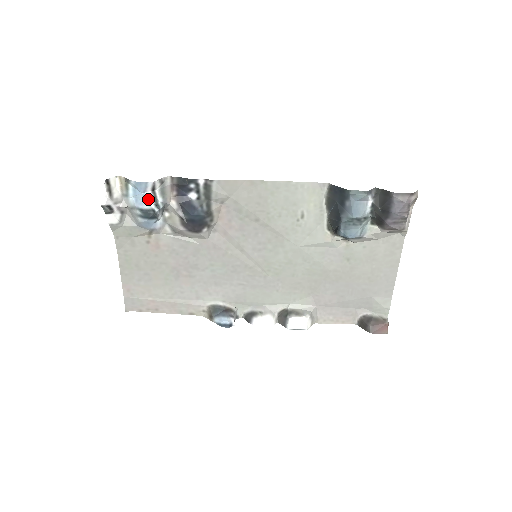
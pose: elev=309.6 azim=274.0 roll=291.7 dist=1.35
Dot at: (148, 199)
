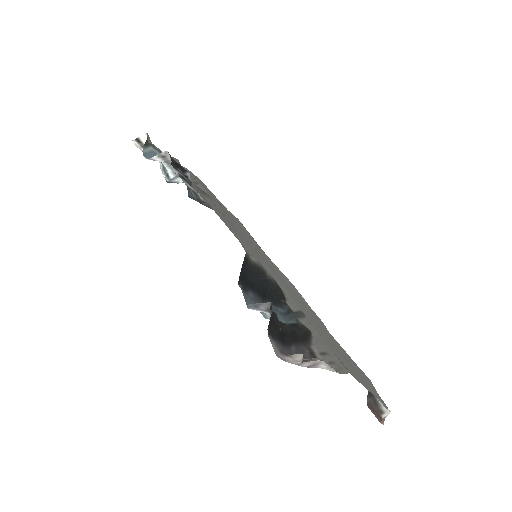
Dot at: (161, 167)
